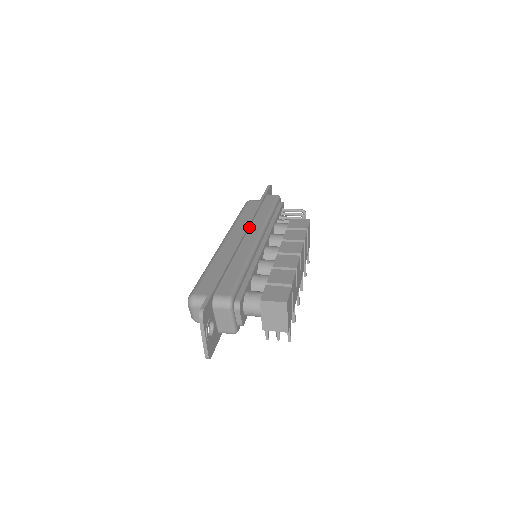
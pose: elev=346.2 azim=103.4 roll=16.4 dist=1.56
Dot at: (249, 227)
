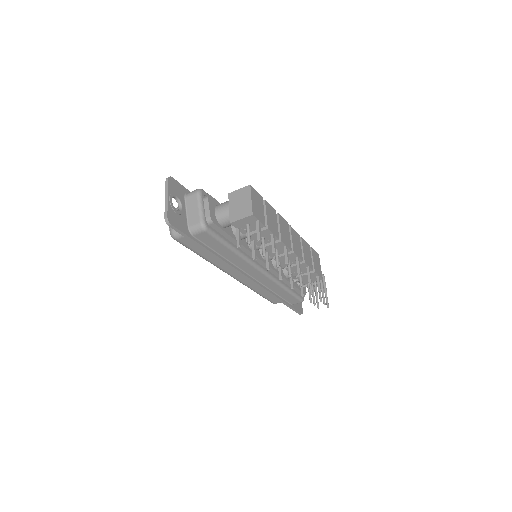
Dot at: occluded
